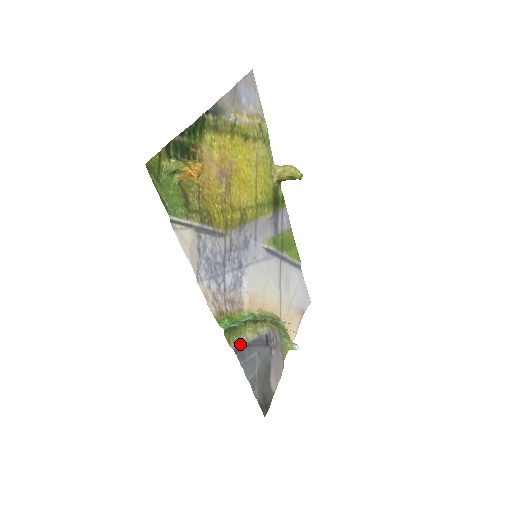
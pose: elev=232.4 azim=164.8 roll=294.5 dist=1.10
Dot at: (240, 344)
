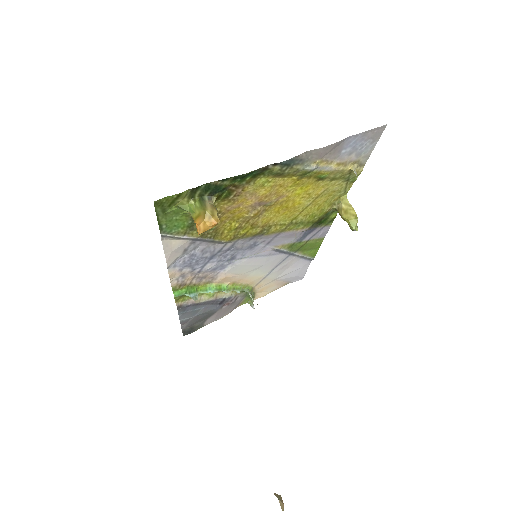
Dot at: (188, 303)
